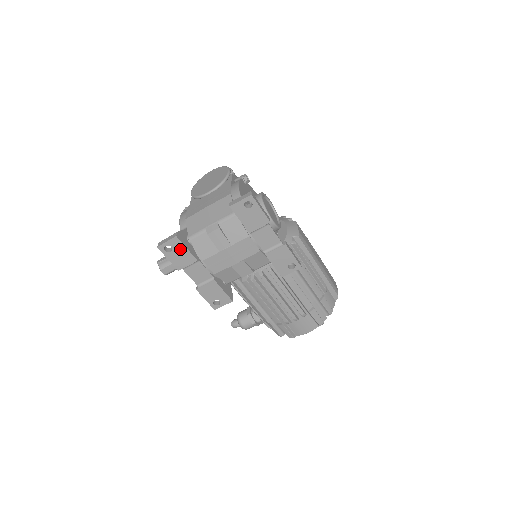
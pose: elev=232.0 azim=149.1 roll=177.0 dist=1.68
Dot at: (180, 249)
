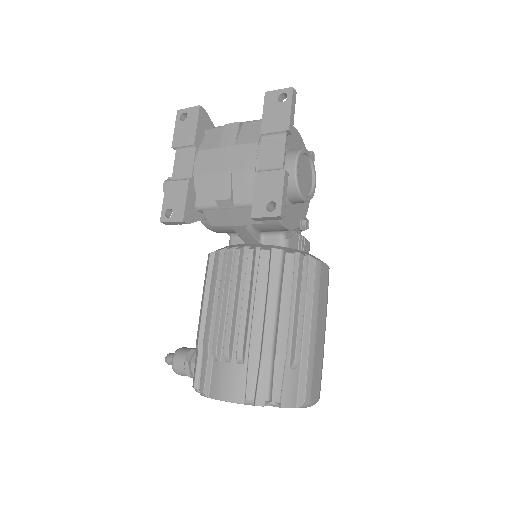
Dot at: (192, 122)
